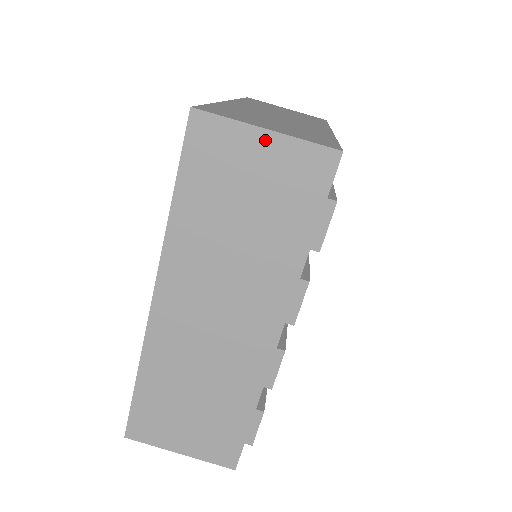
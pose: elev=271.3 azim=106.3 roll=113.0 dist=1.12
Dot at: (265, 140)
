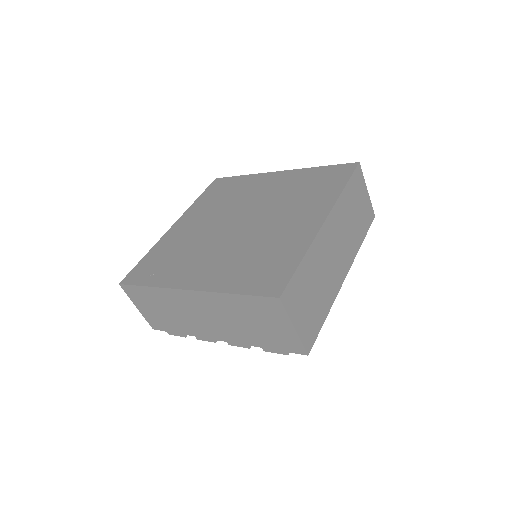
Dot at: (290, 328)
